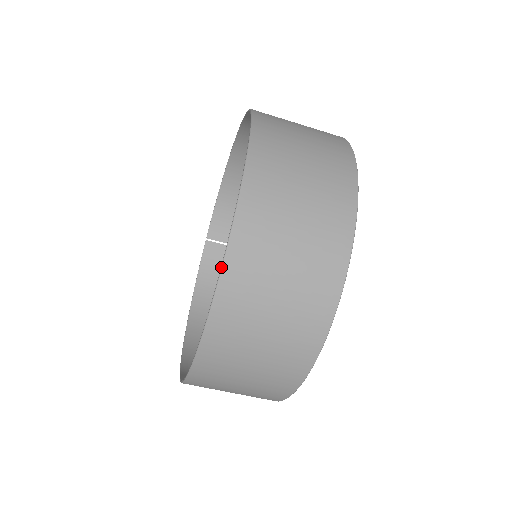
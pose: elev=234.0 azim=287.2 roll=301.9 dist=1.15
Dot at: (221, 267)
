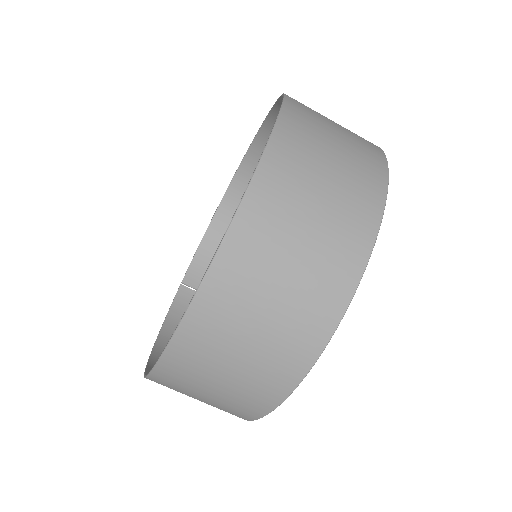
Dot at: (262, 153)
